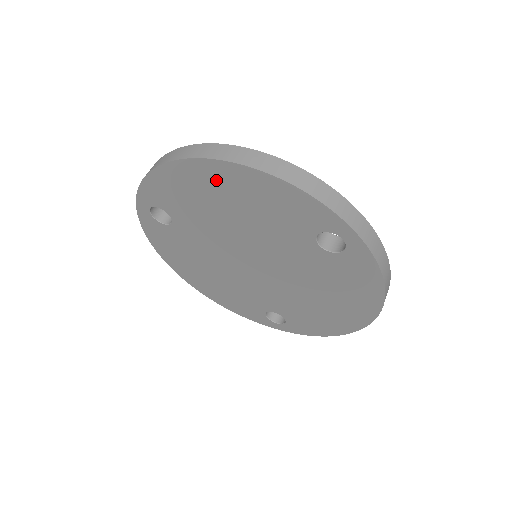
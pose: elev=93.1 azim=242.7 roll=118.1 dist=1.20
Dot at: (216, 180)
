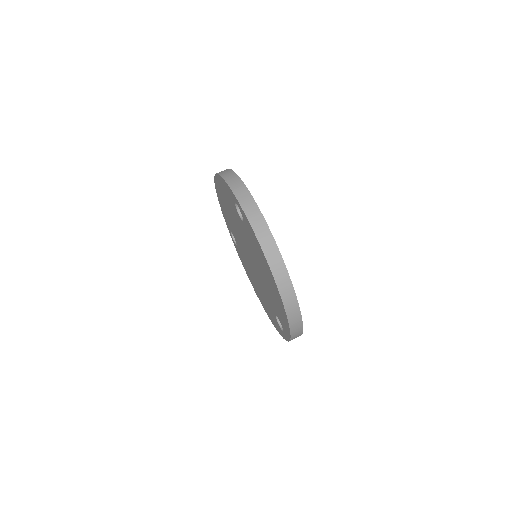
Dot at: (274, 287)
